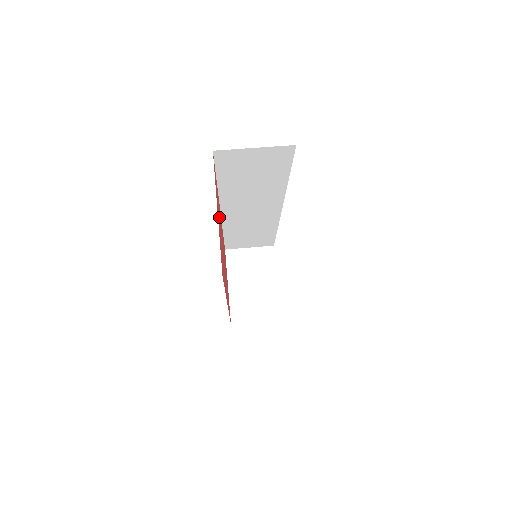
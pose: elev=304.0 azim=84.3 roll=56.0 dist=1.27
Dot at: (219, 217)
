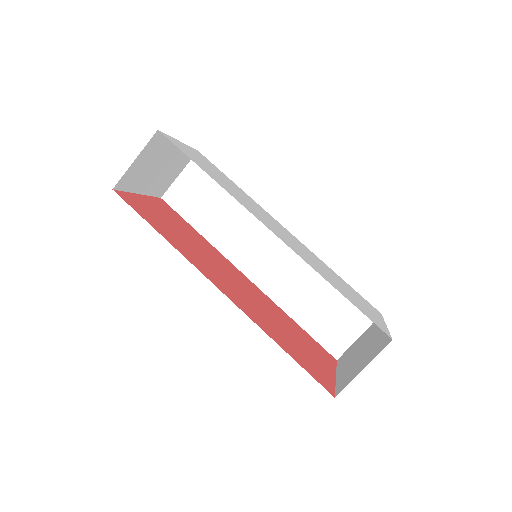
Dot at: (288, 340)
